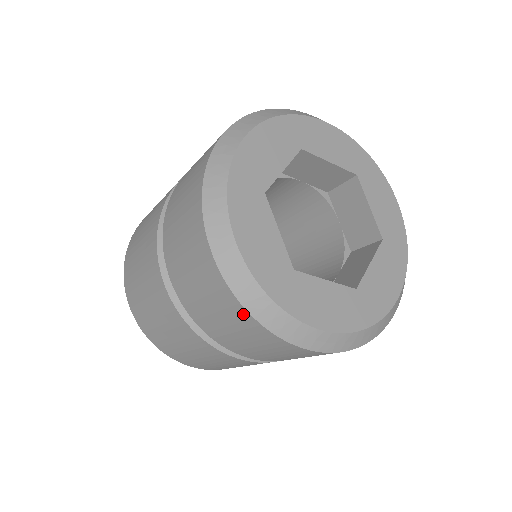
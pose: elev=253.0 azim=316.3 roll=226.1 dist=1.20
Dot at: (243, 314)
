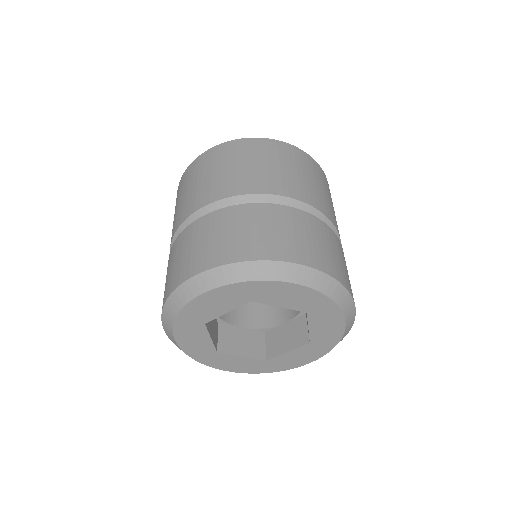
Dot at: occluded
